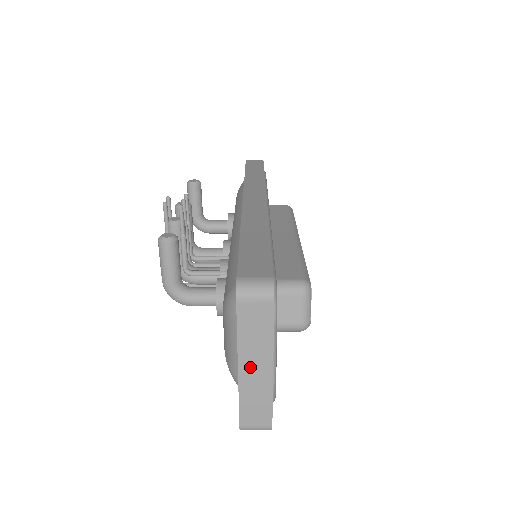
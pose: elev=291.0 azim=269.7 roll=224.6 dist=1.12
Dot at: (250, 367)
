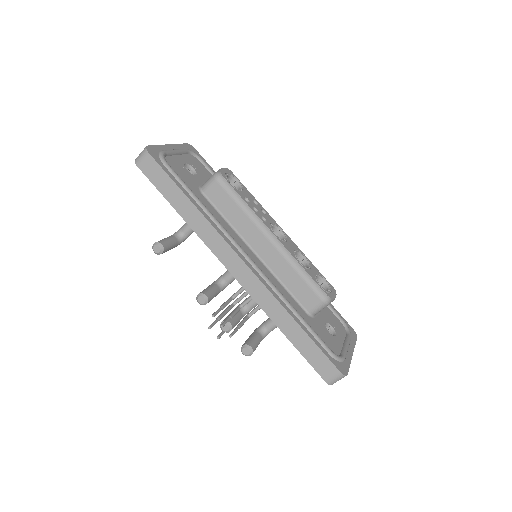
Dot at: occluded
